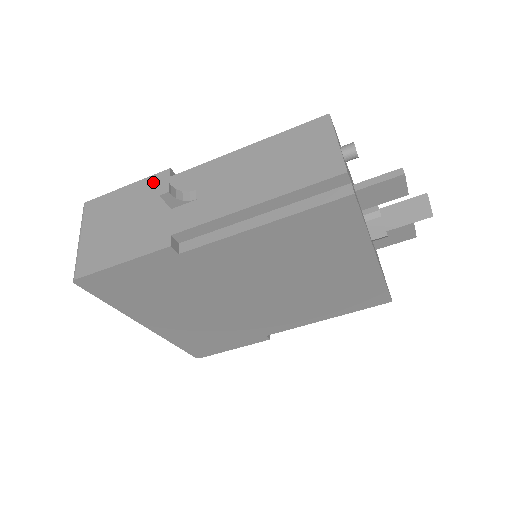
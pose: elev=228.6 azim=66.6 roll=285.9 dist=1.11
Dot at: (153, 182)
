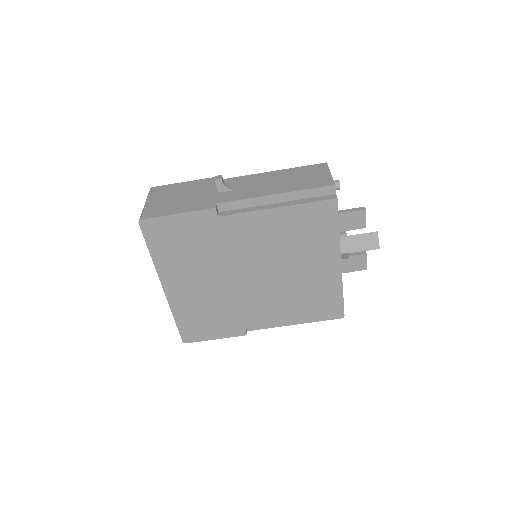
Dot at: (205, 181)
